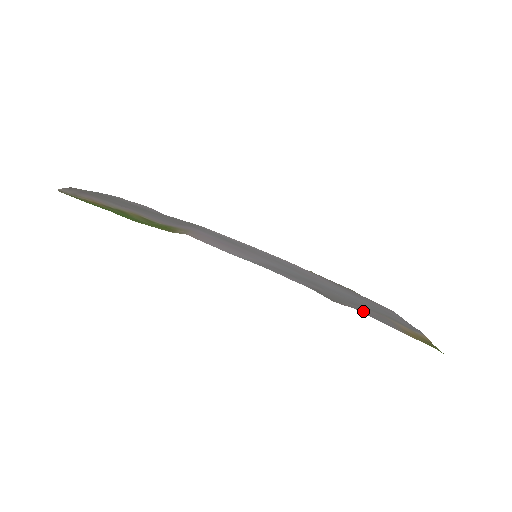
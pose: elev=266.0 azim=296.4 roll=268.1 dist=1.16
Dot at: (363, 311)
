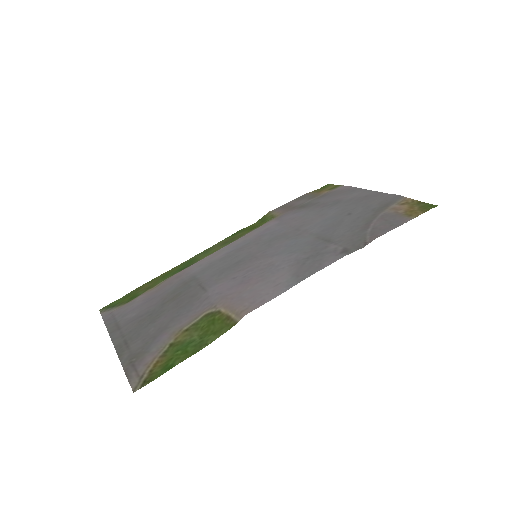
Dot at: (378, 231)
